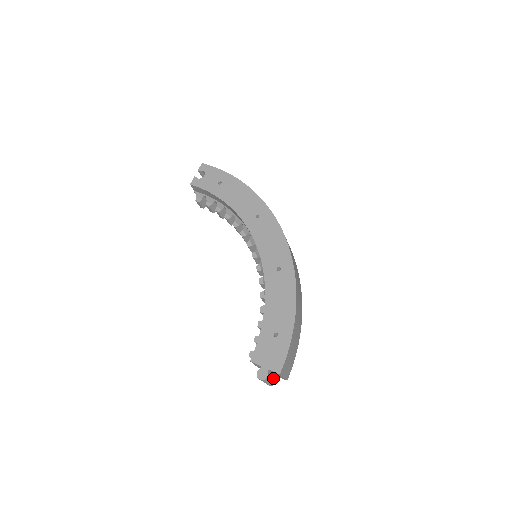
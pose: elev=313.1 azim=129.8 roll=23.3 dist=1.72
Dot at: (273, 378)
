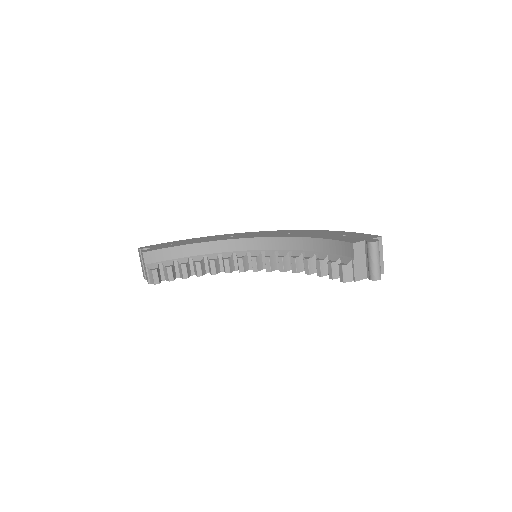
Dot at: occluded
